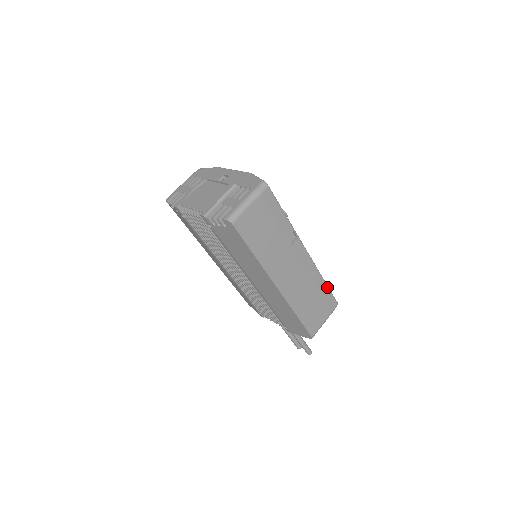
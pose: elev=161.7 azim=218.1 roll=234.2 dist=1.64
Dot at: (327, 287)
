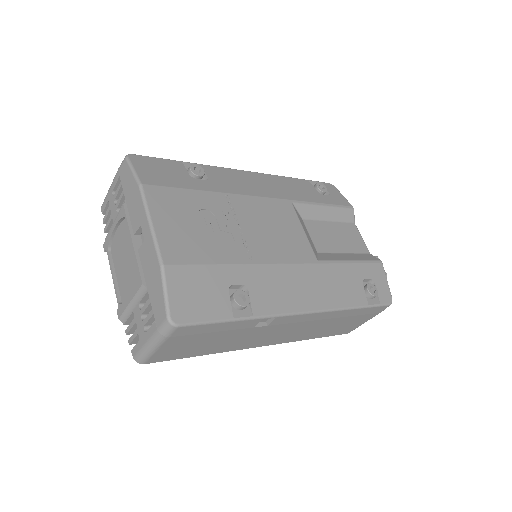
Dot at: (362, 308)
